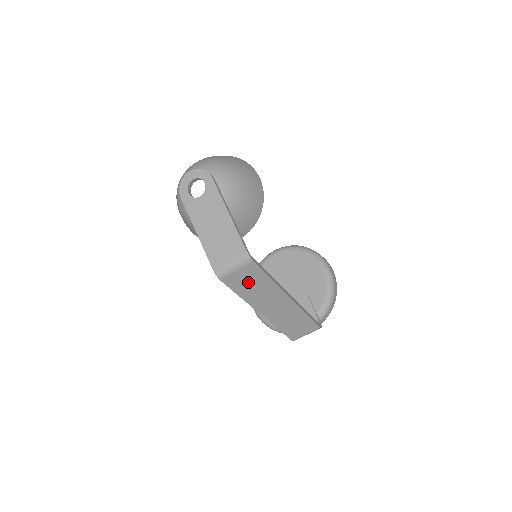
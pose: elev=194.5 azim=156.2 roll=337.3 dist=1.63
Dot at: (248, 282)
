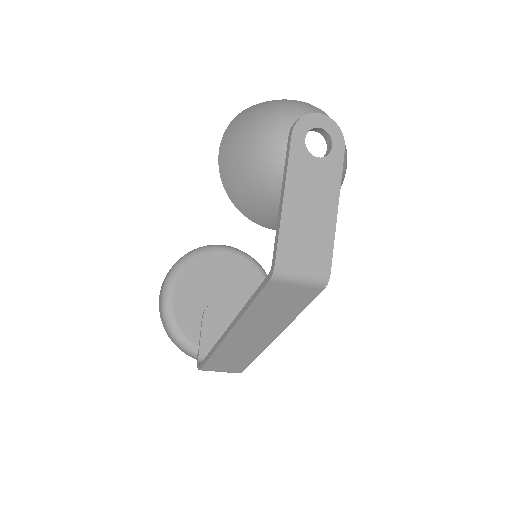
Dot at: (282, 301)
